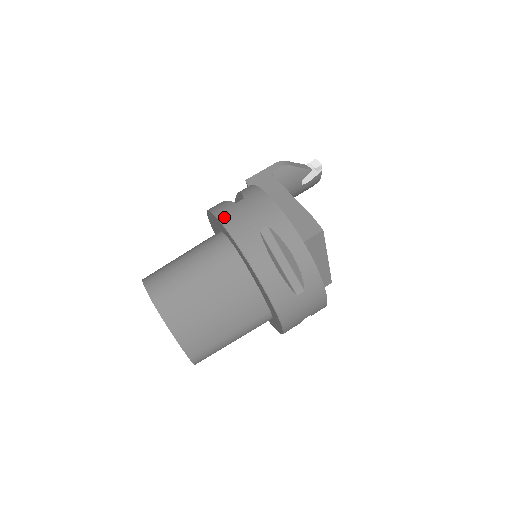
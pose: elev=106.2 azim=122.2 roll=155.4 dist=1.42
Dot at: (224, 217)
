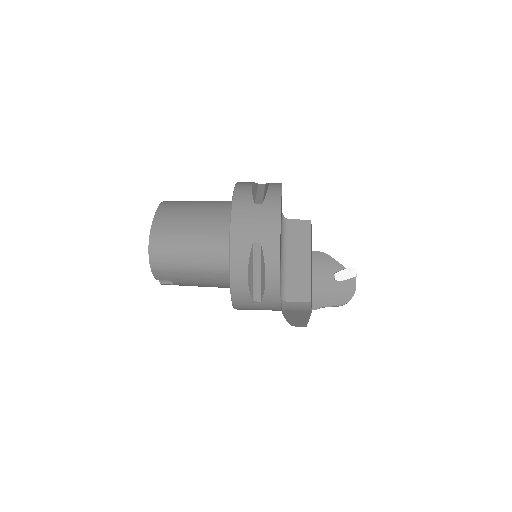
Dot at: occluded
